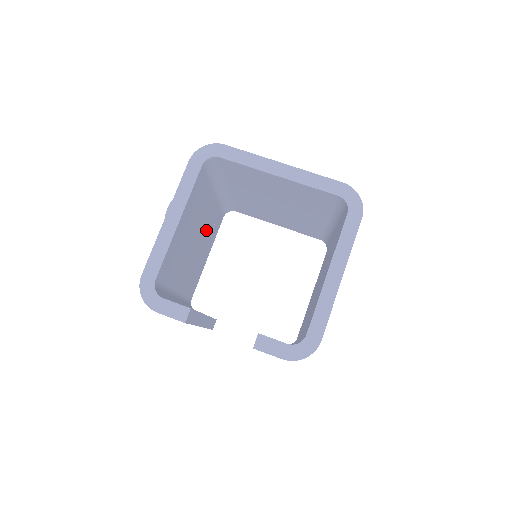
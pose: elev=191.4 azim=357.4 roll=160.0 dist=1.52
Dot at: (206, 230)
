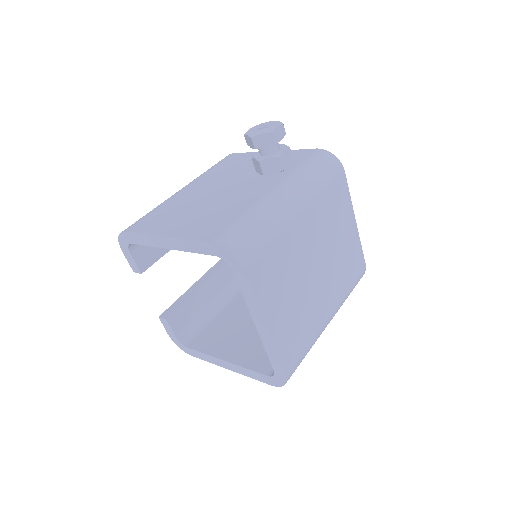
Dot at: occluded
